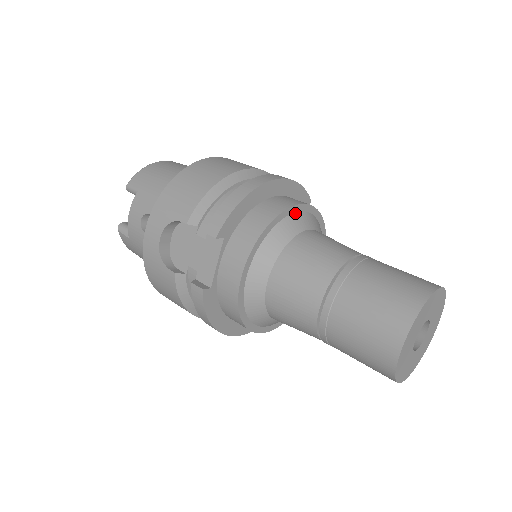
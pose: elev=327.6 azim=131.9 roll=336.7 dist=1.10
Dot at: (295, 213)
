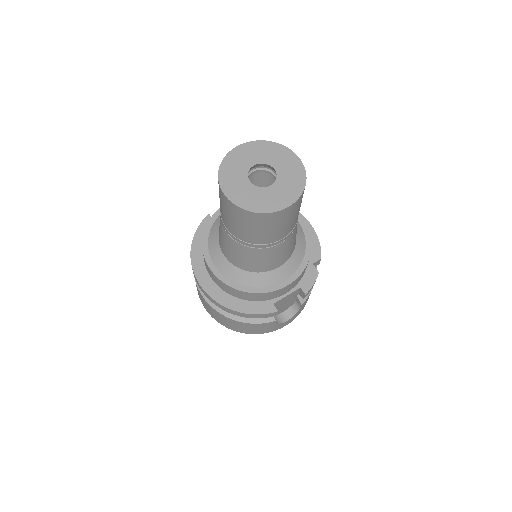
Dot at: occluded
